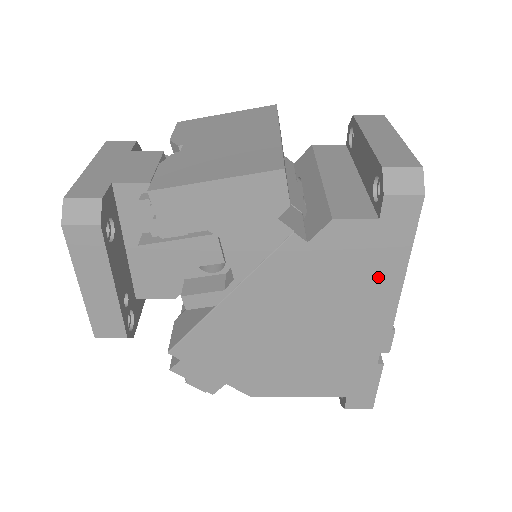
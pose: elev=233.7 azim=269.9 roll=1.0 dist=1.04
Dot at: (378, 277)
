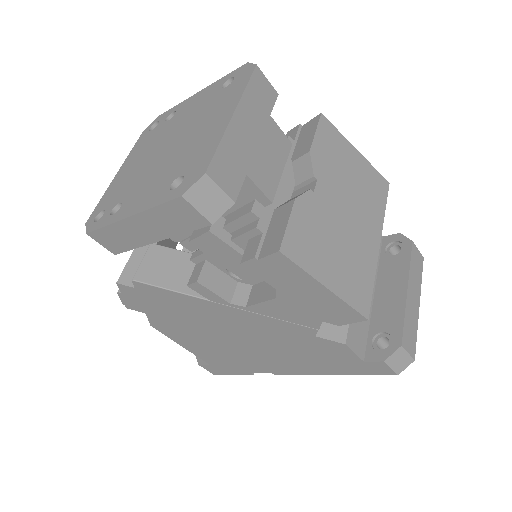
Dot at: (318, 366)
